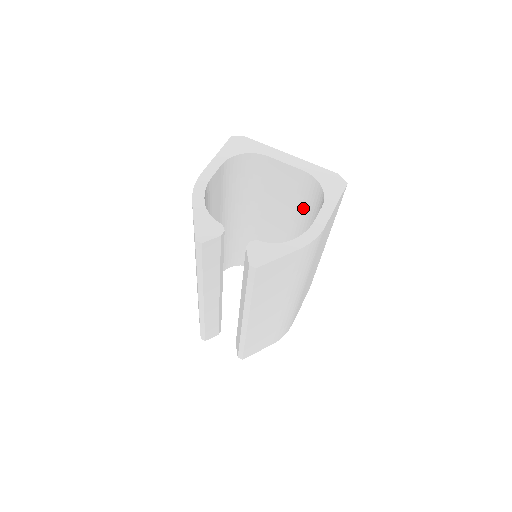
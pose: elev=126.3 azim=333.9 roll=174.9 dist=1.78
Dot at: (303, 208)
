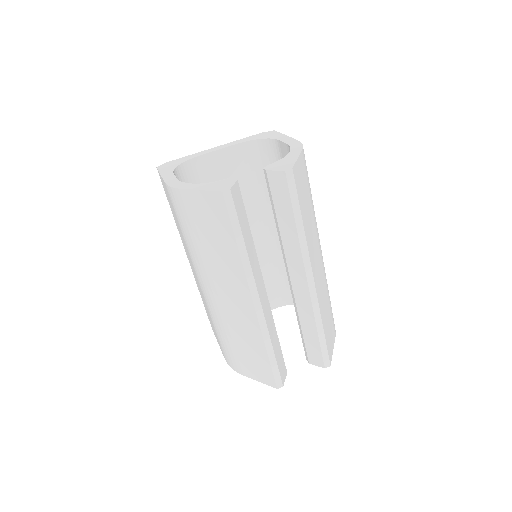
Dot at: (257, 186)
